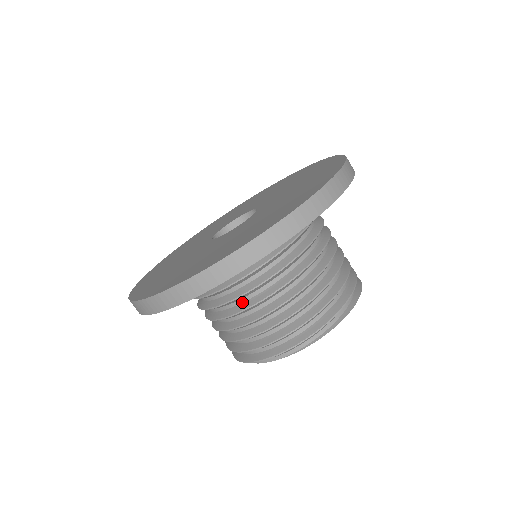
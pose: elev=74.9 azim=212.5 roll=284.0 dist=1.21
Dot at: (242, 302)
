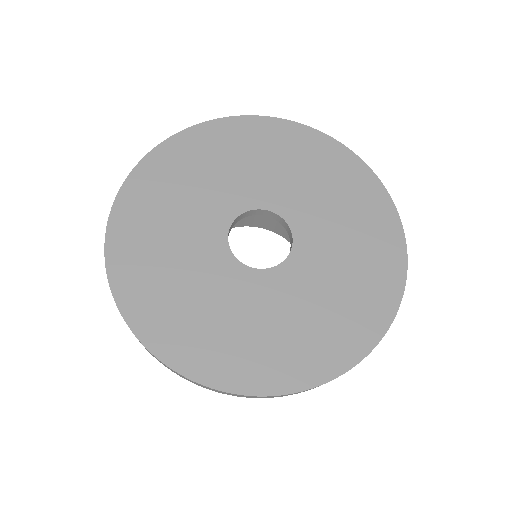
Dot at: occluded
